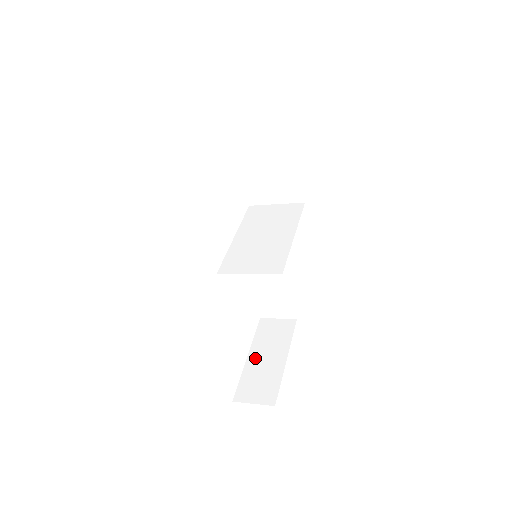
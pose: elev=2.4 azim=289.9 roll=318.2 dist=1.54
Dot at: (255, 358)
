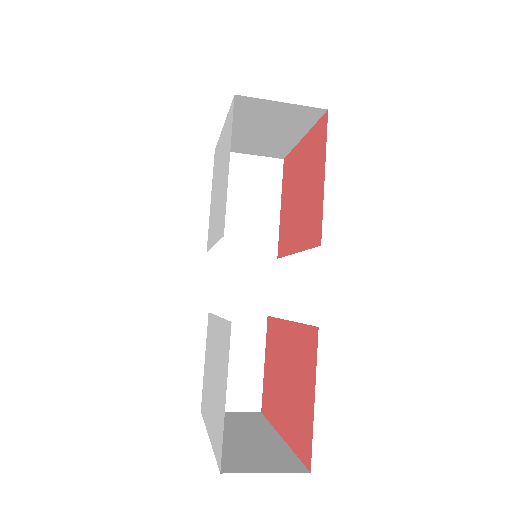
Dot at: (225, 436)
